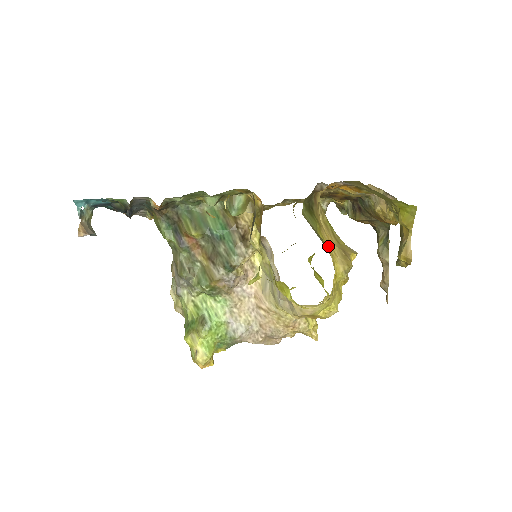
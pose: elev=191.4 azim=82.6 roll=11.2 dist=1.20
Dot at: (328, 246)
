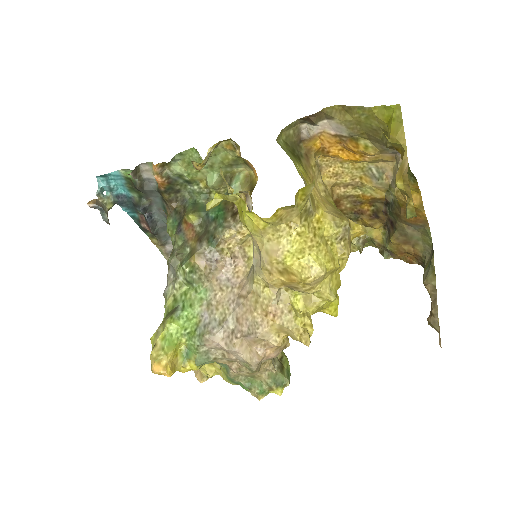
Dot at: (314, 193)
